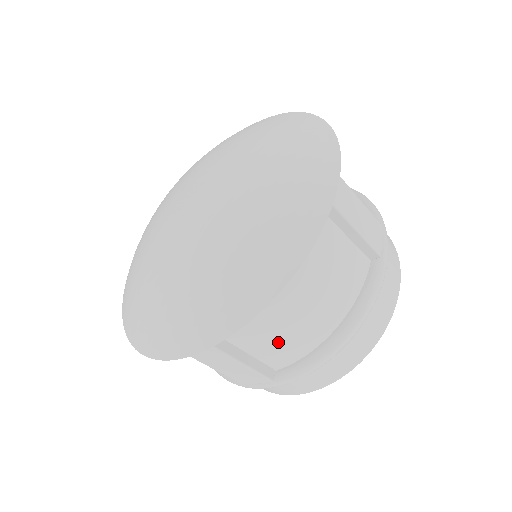
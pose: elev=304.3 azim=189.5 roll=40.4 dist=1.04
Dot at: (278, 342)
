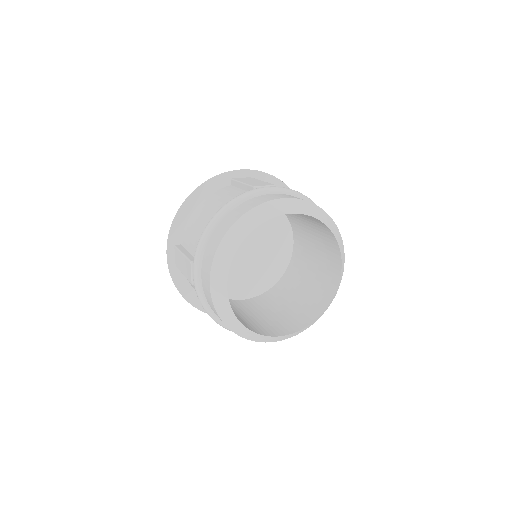
Dot at: (196, 237)
